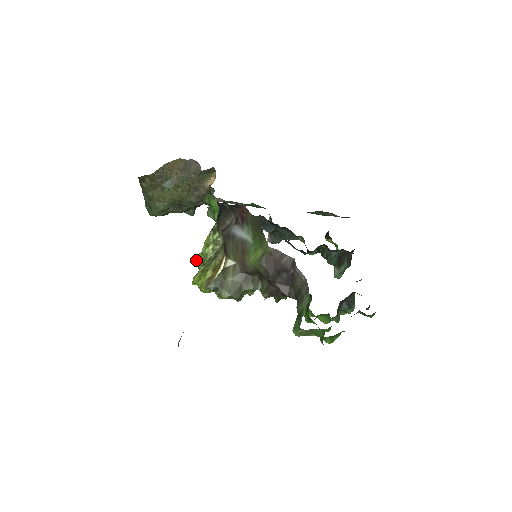
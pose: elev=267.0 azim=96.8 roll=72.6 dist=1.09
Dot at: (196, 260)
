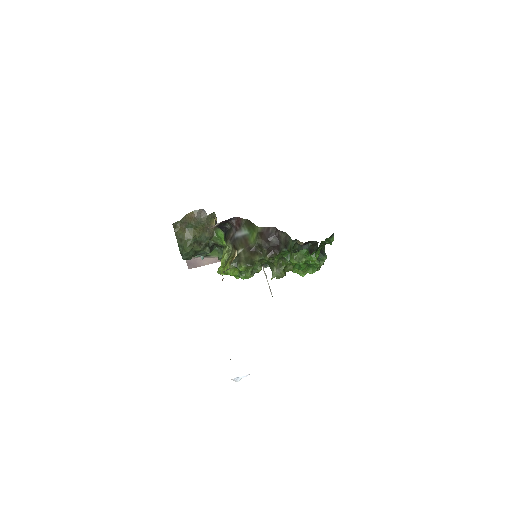
Dot at: (219, 268)
